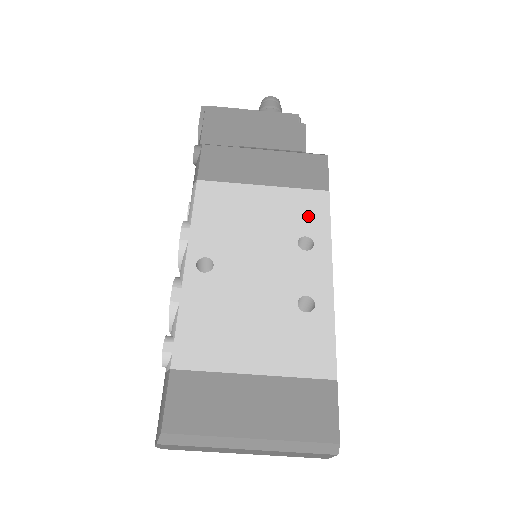
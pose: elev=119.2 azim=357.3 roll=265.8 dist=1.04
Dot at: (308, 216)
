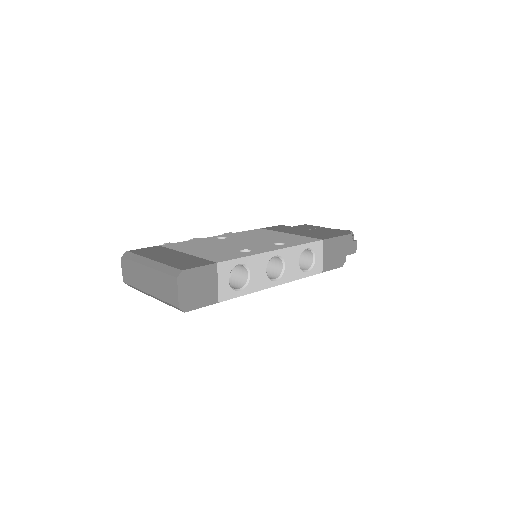
Dot at: (296, 241)
